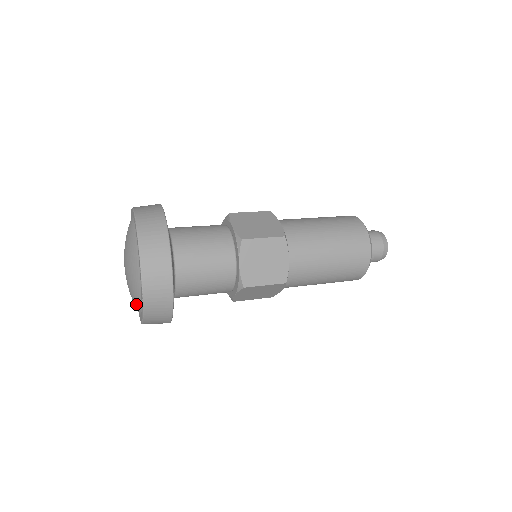
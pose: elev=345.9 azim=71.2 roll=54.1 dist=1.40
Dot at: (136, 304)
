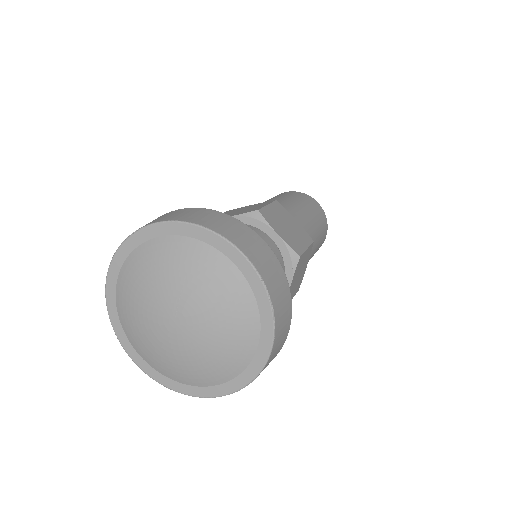
Dot at: (242, 339)
